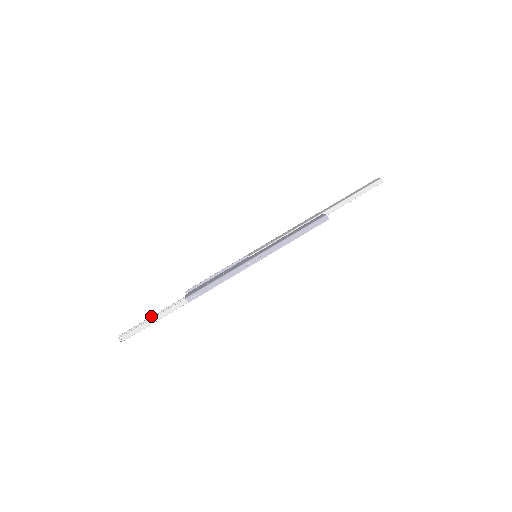
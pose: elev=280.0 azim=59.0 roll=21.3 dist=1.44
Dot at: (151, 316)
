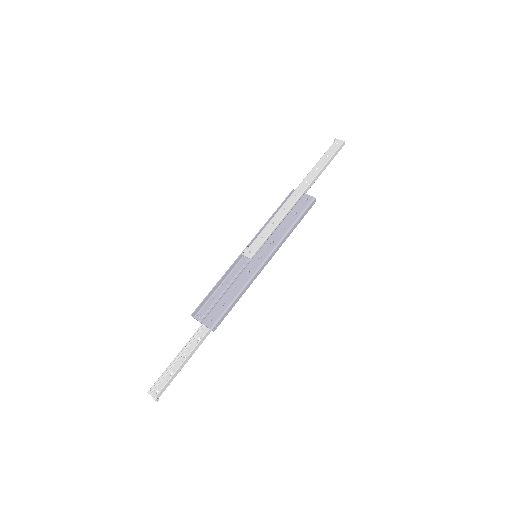
Dot at: (174, 359)
